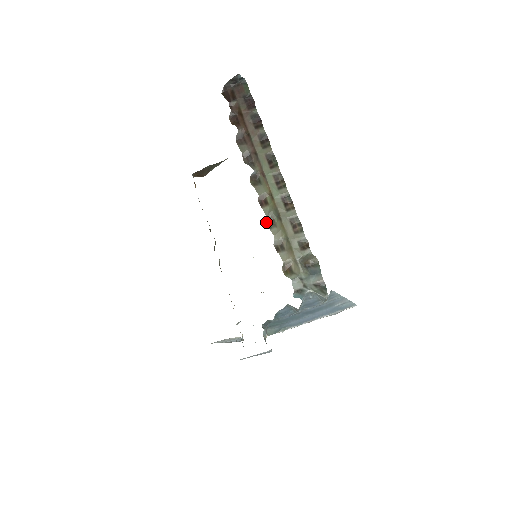
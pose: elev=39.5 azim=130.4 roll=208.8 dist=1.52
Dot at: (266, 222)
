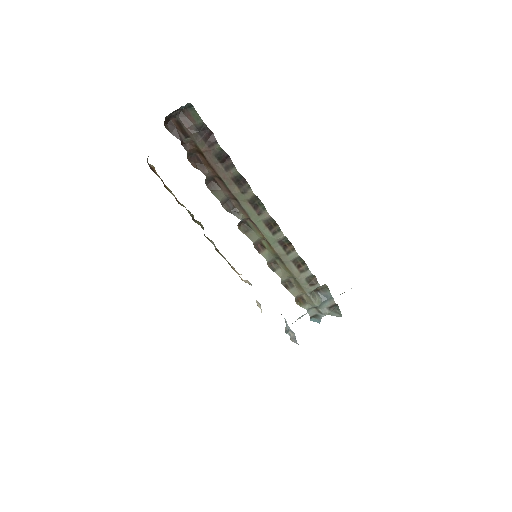
Dot at: (268, 266)
